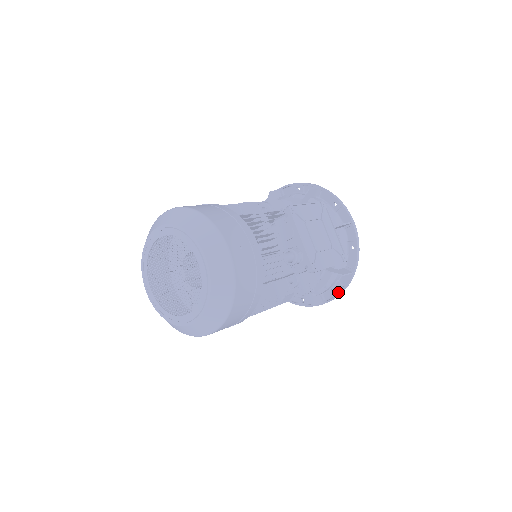
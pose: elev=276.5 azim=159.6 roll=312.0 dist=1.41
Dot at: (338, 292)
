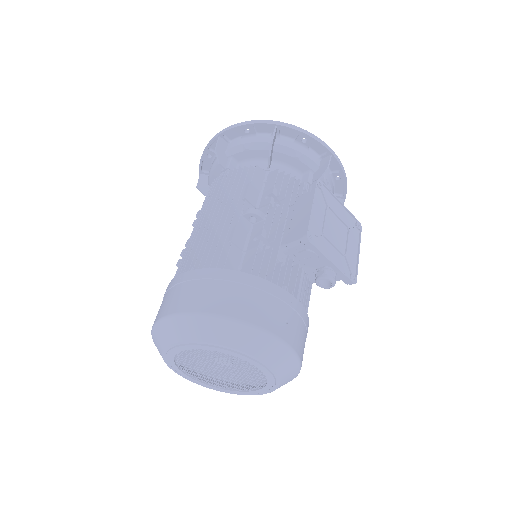
Dot at: occluded
